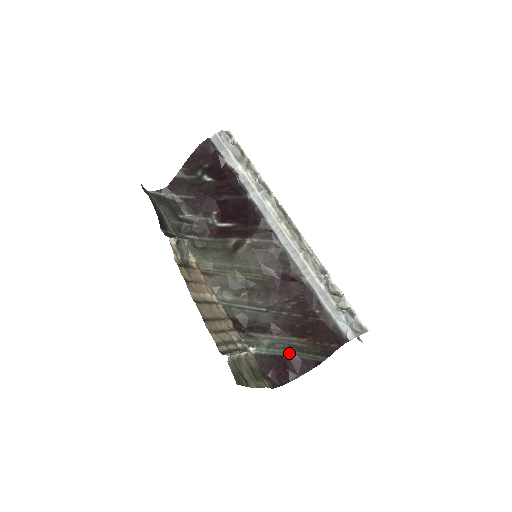
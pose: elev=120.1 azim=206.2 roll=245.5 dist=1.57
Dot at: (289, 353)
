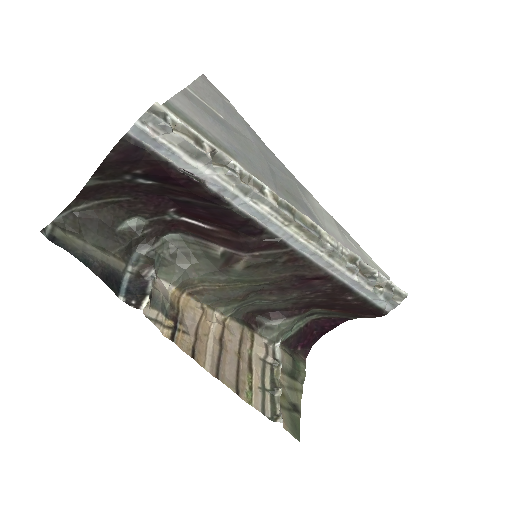
Dot at: (313, 317)
